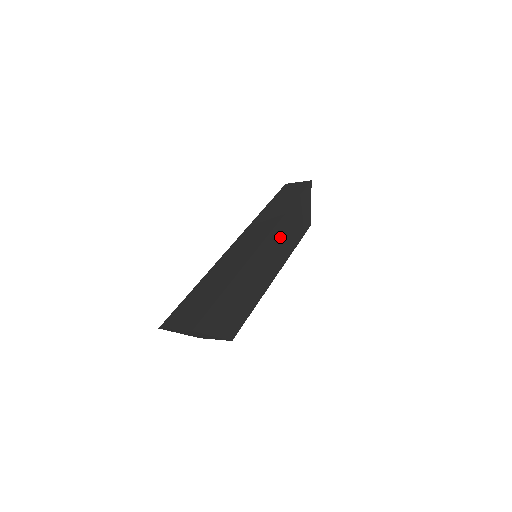
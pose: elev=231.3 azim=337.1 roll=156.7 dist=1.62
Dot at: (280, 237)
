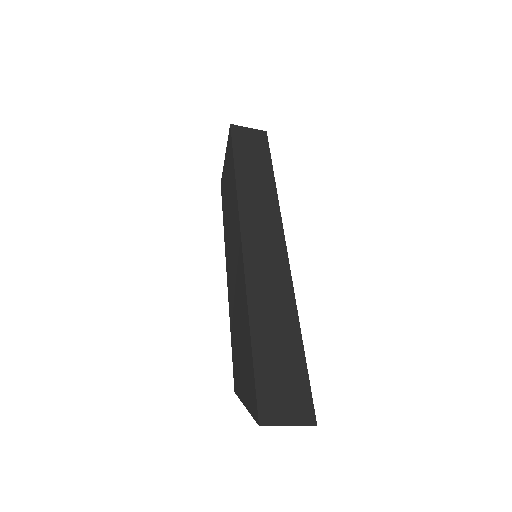
Dot at: occluded
